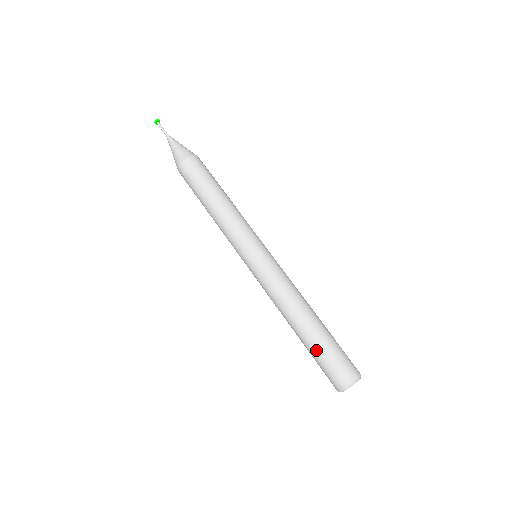
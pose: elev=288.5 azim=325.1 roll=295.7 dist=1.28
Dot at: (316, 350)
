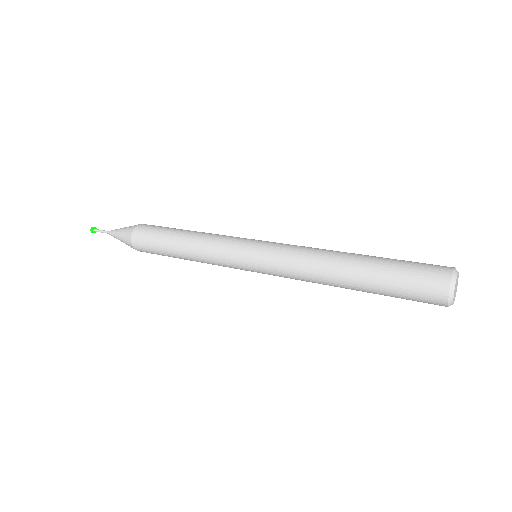
Dot at: (386, 272)
